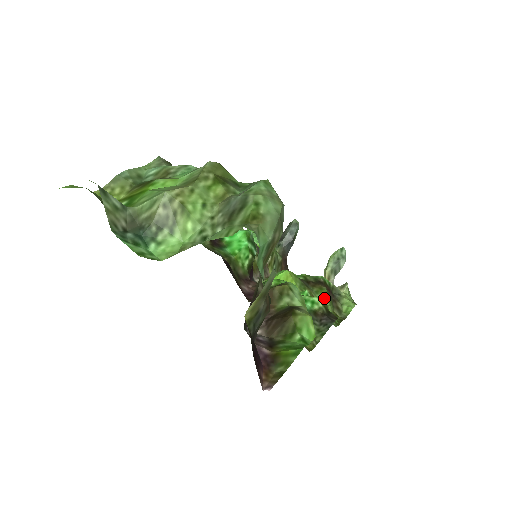
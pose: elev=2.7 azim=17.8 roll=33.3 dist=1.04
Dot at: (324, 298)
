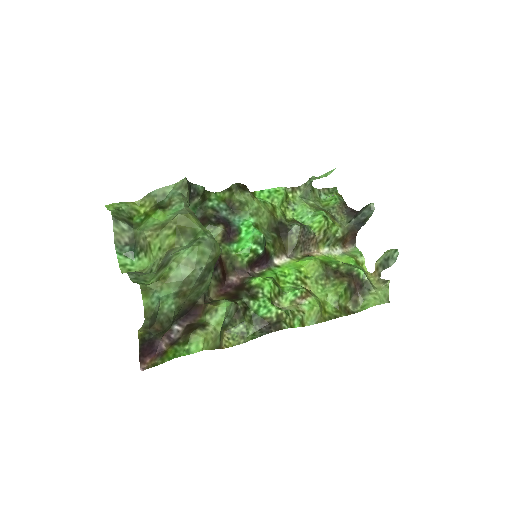
Dot at: (335, 293)
